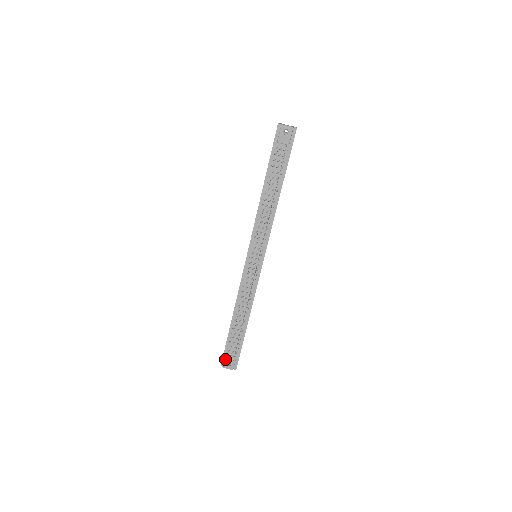
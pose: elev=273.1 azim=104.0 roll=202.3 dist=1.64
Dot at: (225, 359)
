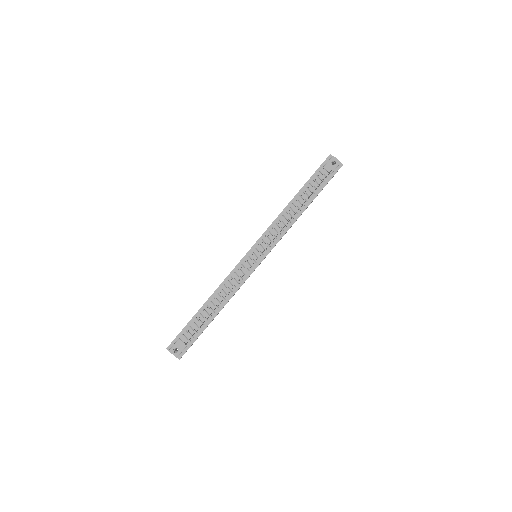
Dot at: (175, 342)
